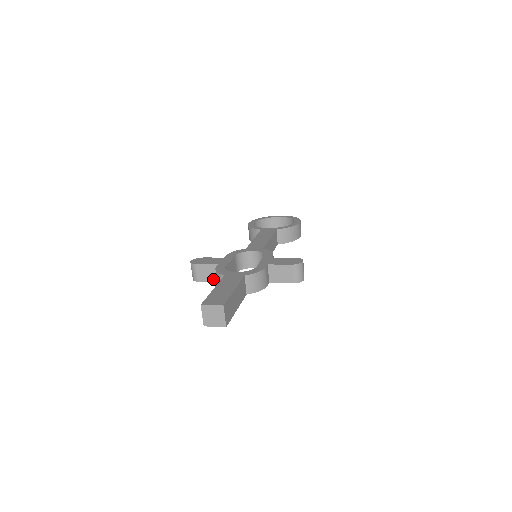
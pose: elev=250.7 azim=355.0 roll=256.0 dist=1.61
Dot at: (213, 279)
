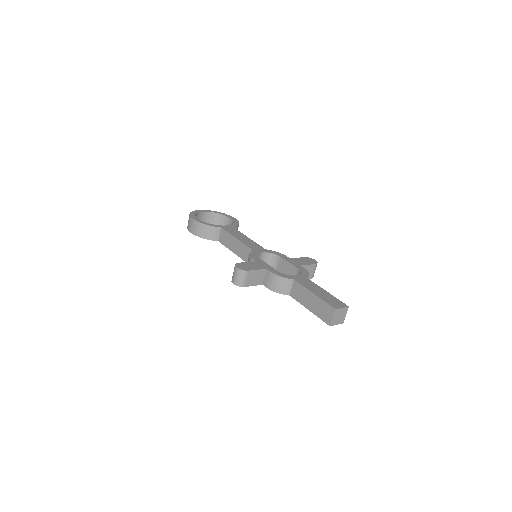
Dot at: (258, 283)
